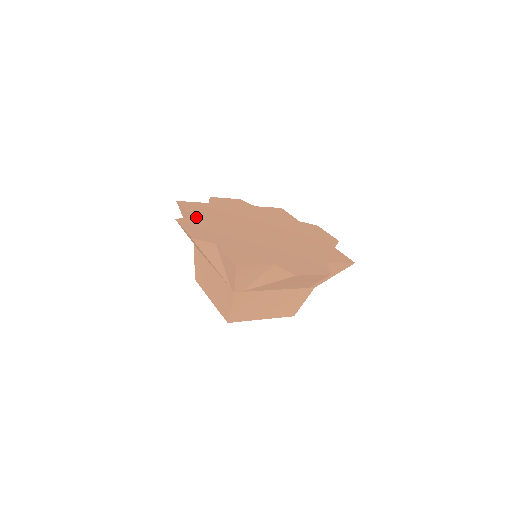
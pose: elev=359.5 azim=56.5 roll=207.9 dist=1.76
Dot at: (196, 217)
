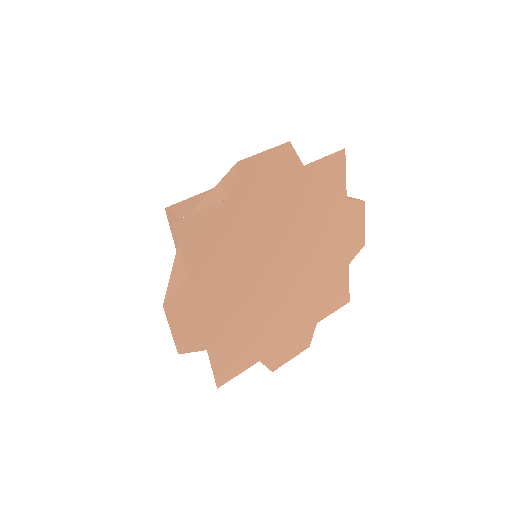
Dot at: (196, 279)
